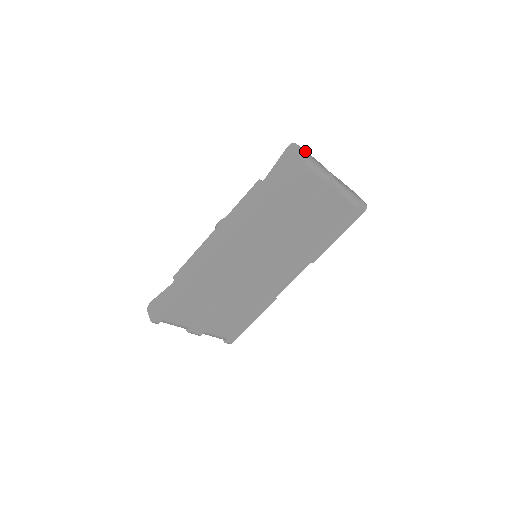
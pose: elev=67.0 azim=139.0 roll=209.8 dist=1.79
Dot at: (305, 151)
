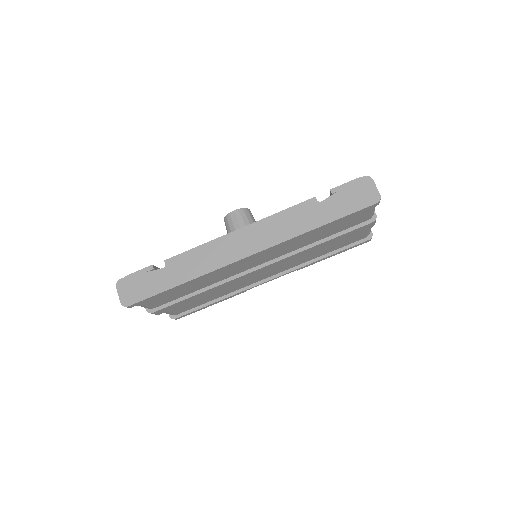
Dot at: occluded
